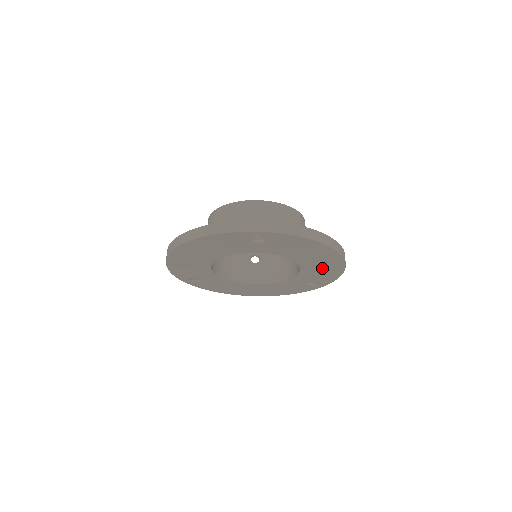
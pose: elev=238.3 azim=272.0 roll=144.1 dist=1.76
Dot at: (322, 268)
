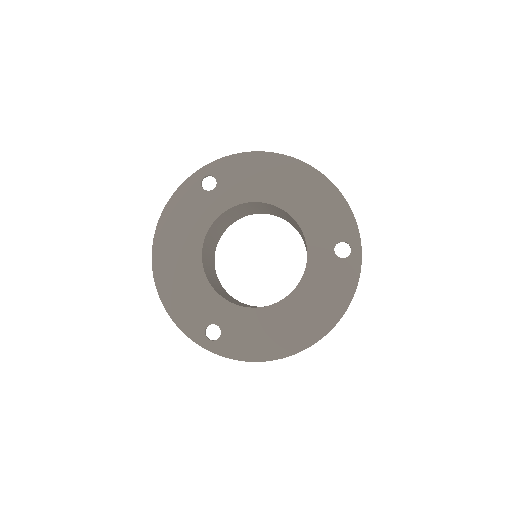
Dot at: (313, 203)
